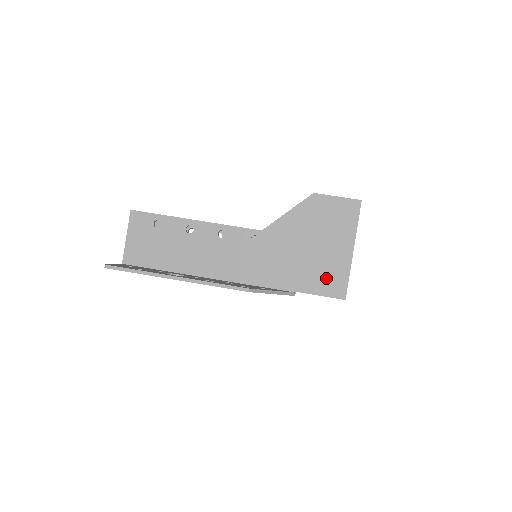
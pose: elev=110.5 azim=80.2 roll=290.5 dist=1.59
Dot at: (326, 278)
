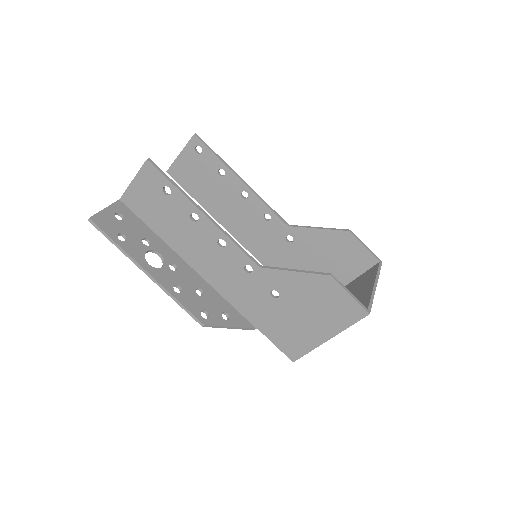
Dot at: (289, 339)
